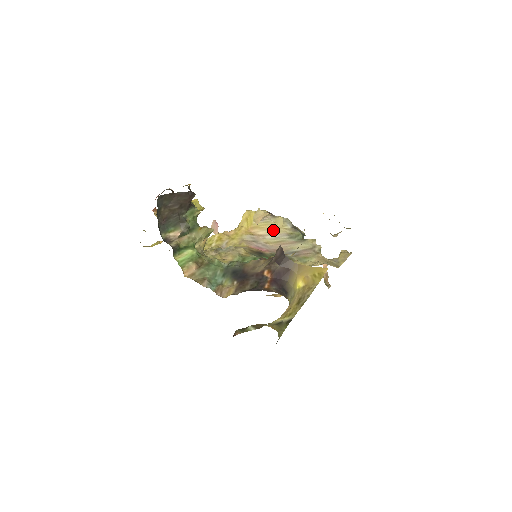
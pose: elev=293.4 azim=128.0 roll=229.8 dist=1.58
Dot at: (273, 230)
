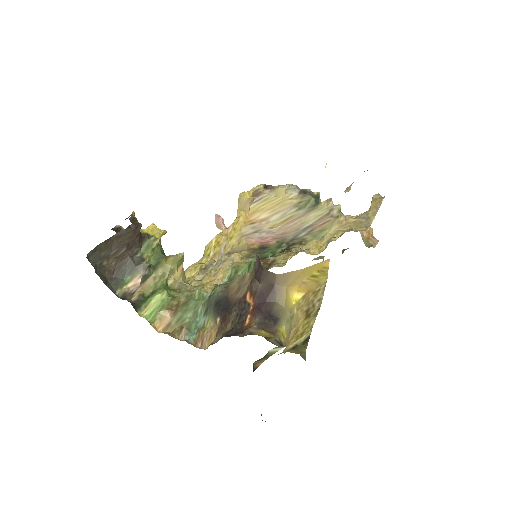
Dot at: (276, 207)
